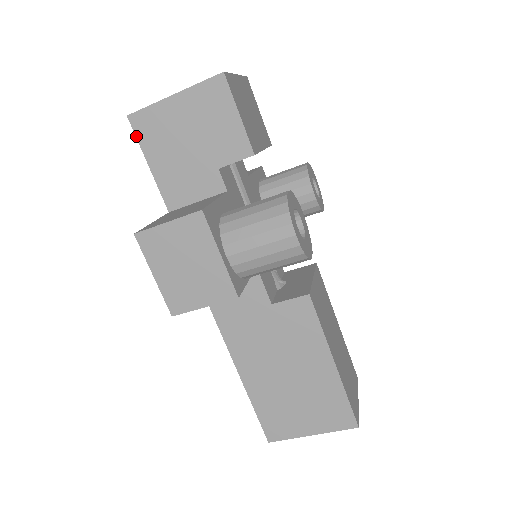
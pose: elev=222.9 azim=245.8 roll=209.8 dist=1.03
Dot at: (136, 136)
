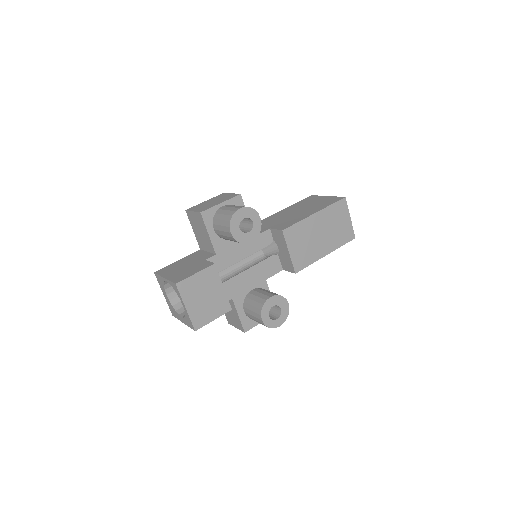
Dot at: occluded
